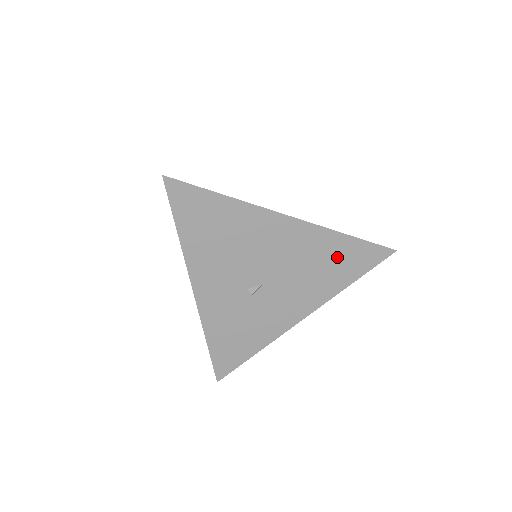
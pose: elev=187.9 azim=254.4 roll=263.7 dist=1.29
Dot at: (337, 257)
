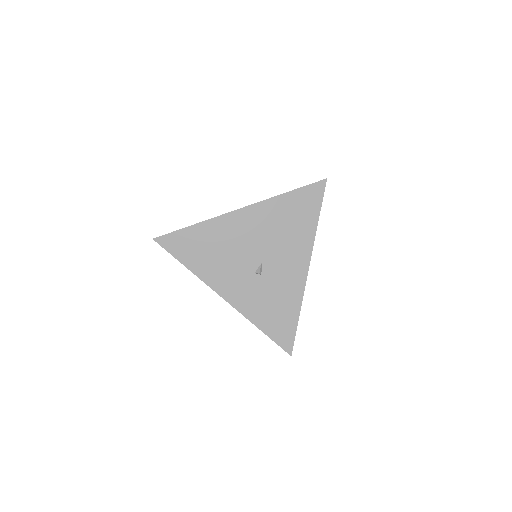
Dot at: (293, 211)
